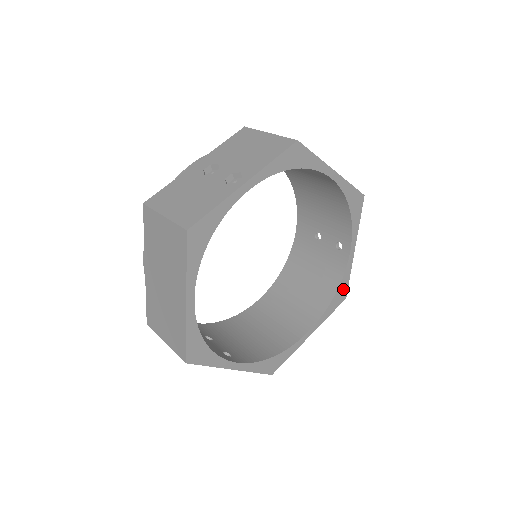
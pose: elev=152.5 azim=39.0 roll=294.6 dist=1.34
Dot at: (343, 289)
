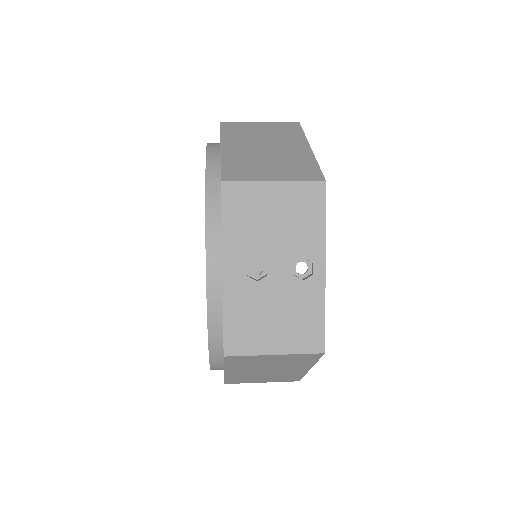
Dot at: occluded
